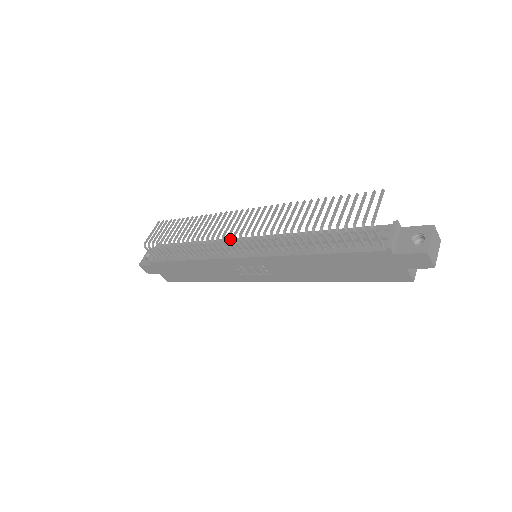
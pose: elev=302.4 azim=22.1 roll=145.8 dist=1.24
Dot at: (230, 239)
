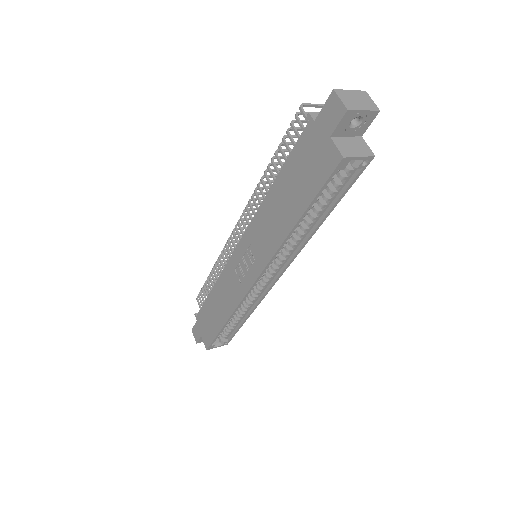
Dot at: occluded
